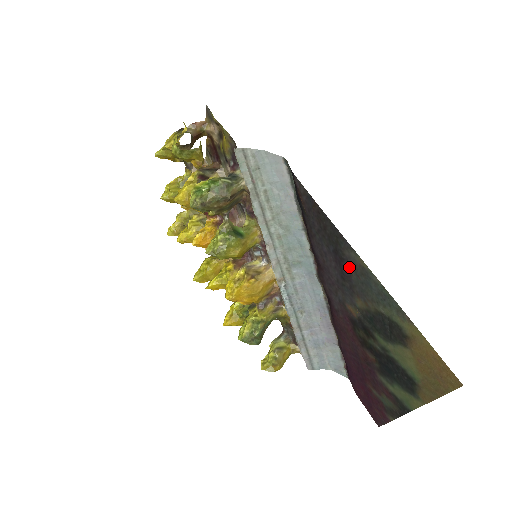
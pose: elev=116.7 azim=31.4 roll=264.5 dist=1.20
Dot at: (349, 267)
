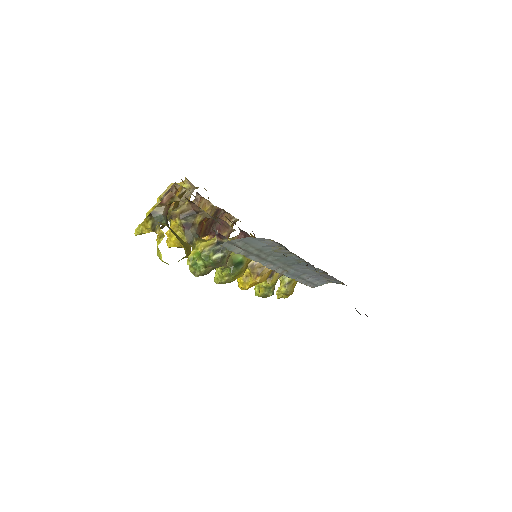
Dot at: occluded
